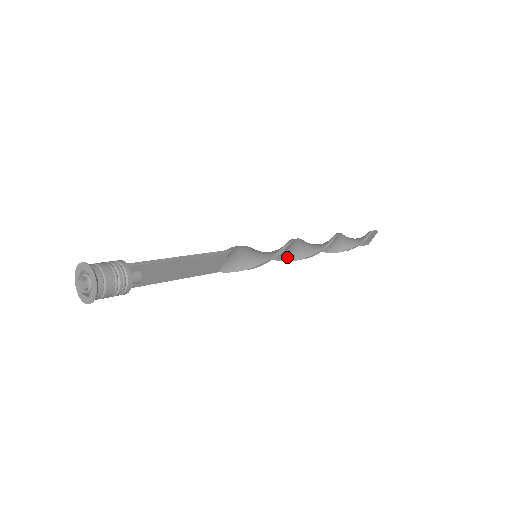
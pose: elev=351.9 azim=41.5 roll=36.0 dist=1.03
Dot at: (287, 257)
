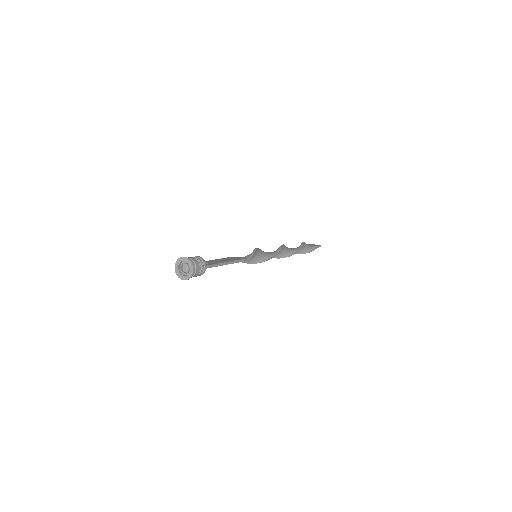
Dot at: occluded
